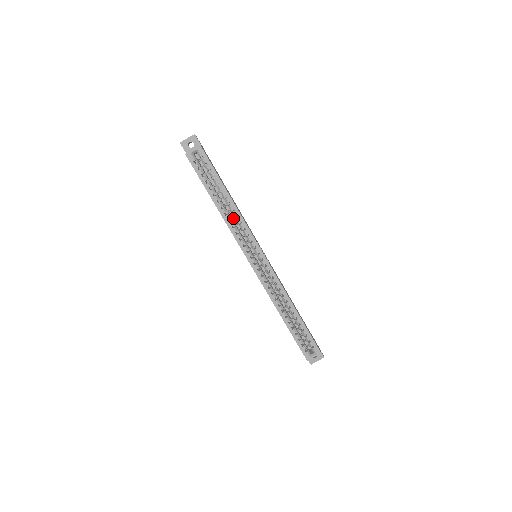
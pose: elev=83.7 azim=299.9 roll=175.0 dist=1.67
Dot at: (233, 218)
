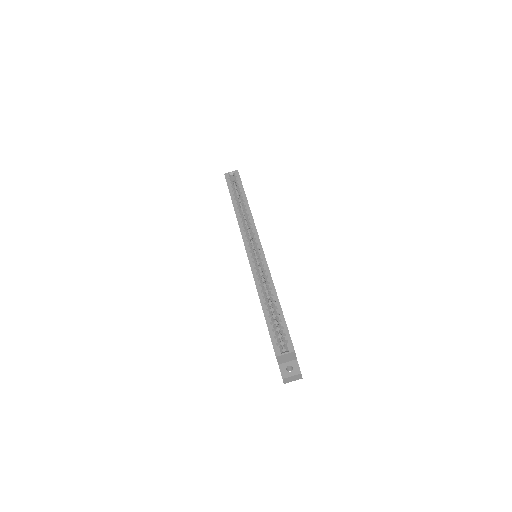
Dot at: occluded
